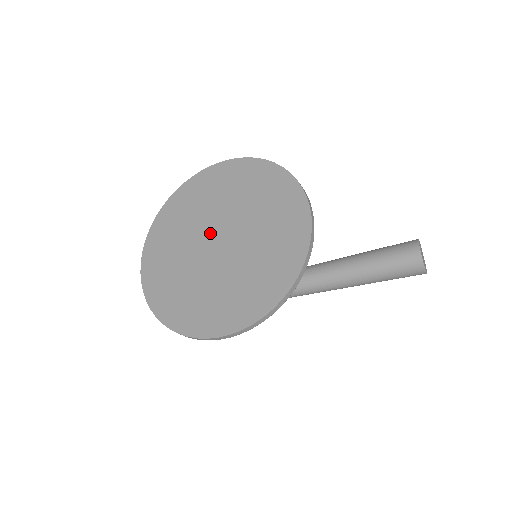
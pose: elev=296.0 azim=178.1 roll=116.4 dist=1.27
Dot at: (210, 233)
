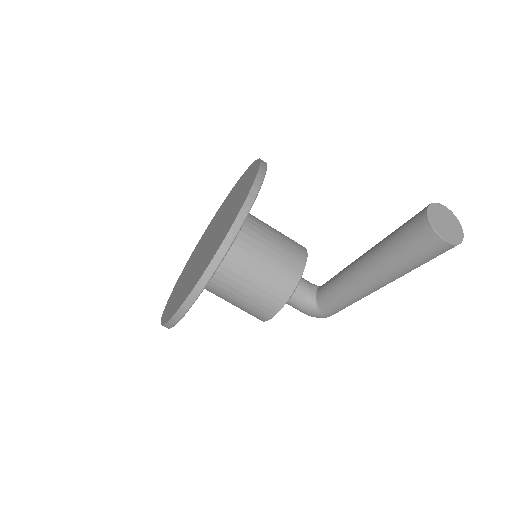
Dot at: (209, 237)
